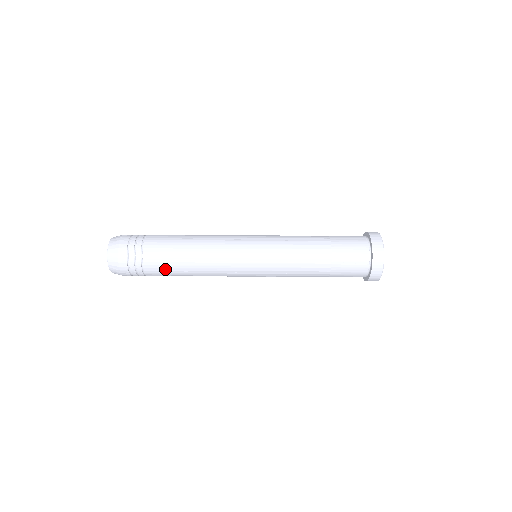
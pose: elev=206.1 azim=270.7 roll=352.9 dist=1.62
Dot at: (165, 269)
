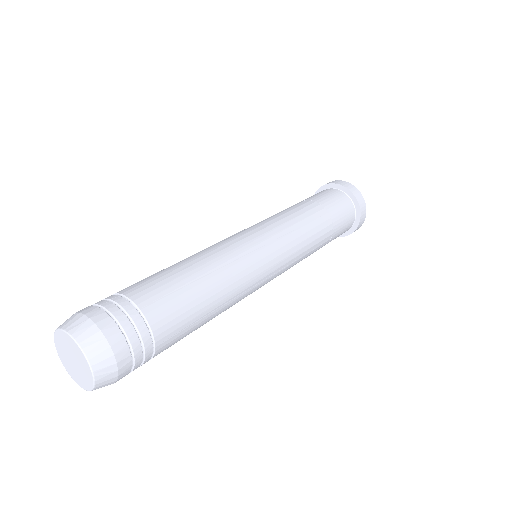
Dot at: occluded
